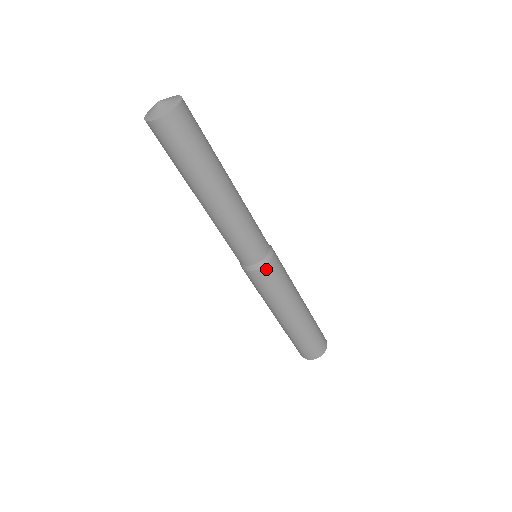
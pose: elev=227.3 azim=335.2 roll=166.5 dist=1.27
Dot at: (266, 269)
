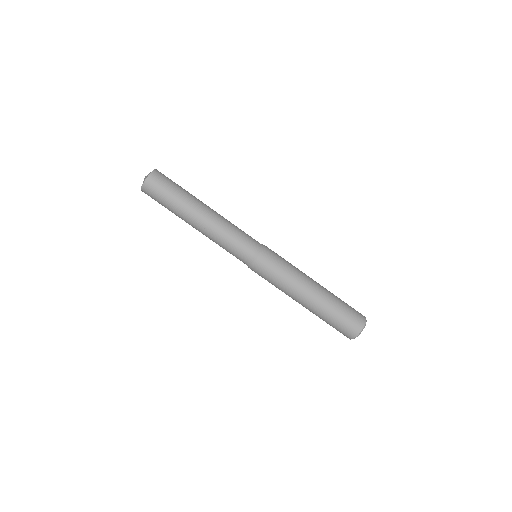
Dot at: (258, 263)
